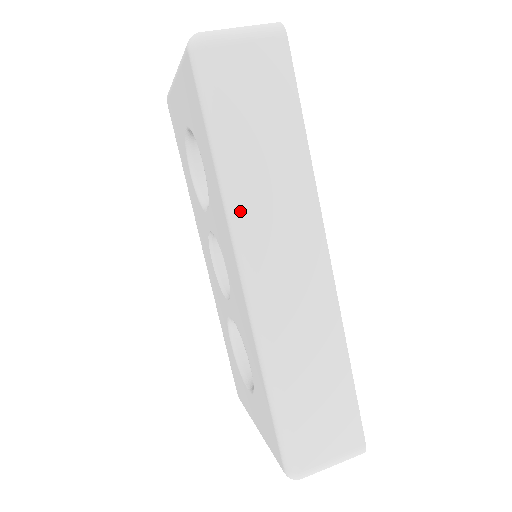
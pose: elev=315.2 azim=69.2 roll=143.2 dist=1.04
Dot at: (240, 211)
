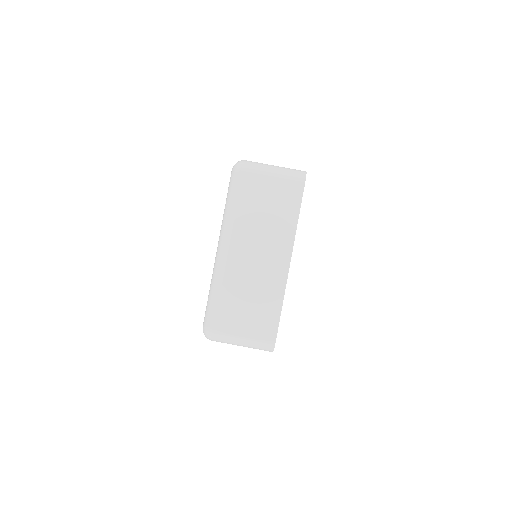
Dot at: occluded
